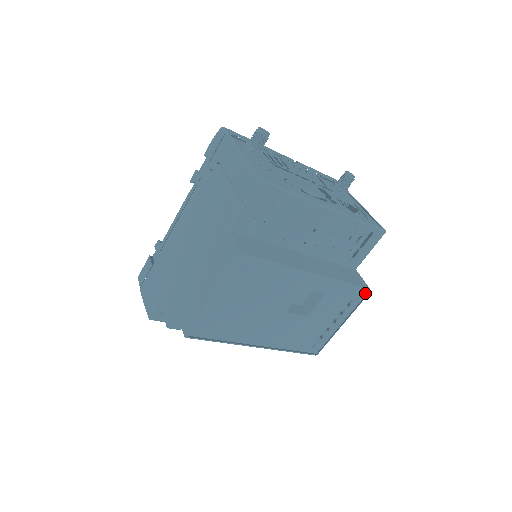
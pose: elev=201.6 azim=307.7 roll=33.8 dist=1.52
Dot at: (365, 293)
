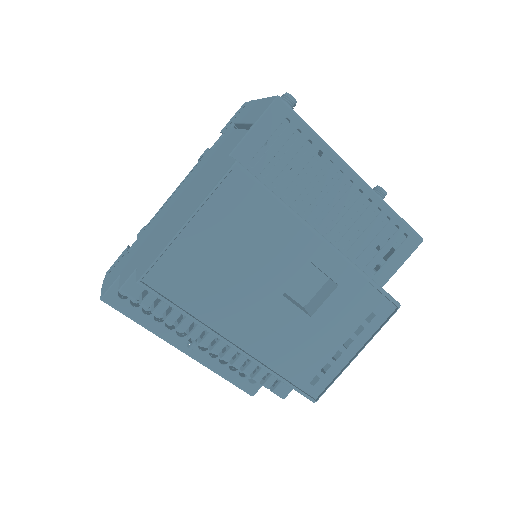
Dot at: (393, 307)
